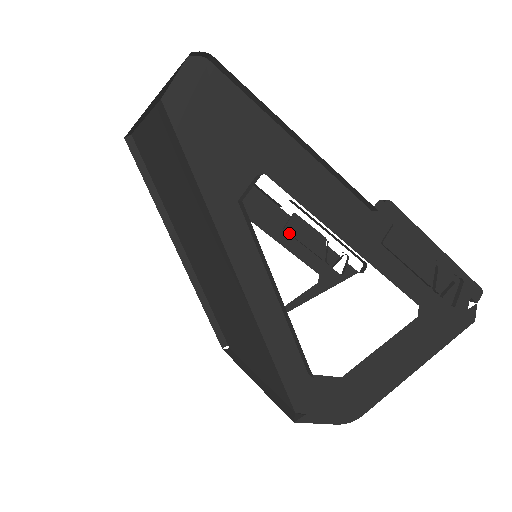
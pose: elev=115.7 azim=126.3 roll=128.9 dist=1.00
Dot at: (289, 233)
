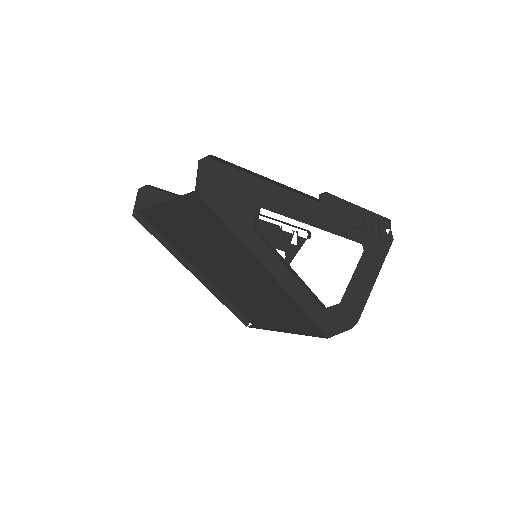
Dot at: occluded
